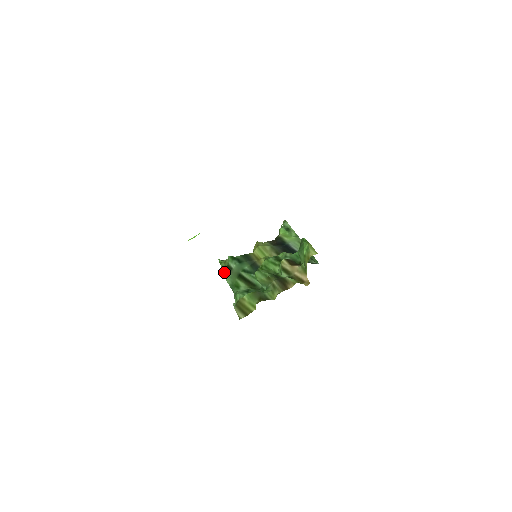
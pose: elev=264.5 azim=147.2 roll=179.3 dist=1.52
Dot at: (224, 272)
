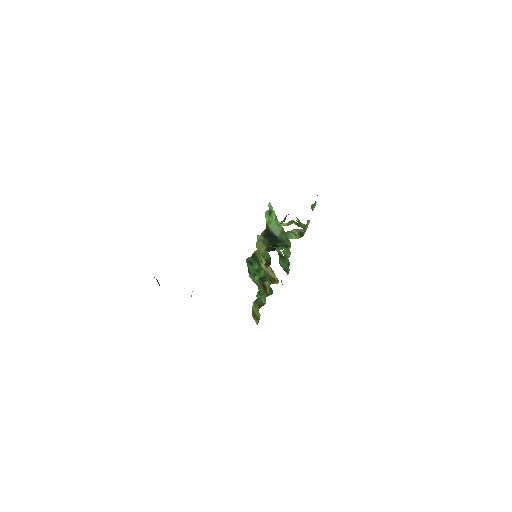
Dot at: occluded
